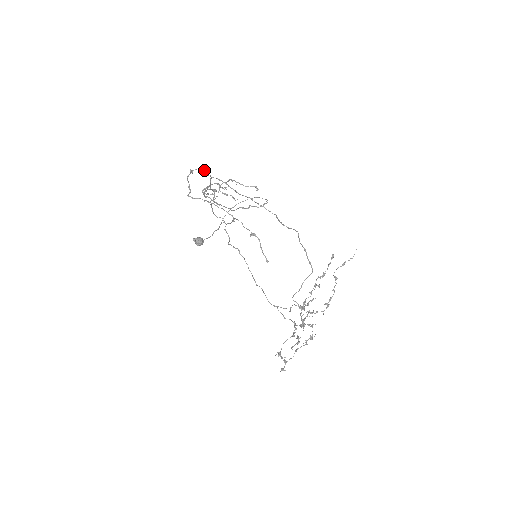
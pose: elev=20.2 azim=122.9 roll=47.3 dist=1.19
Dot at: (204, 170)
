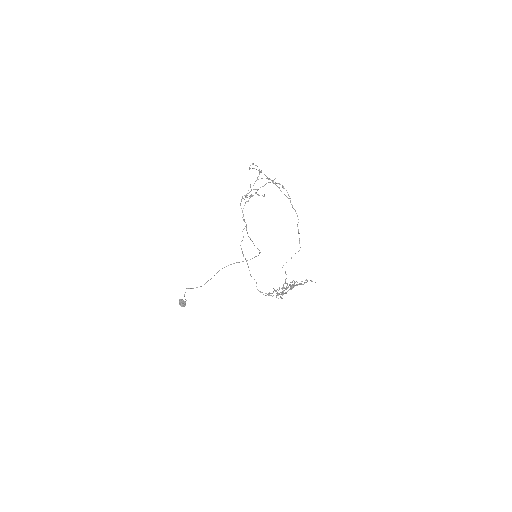
Dot at: occluded
